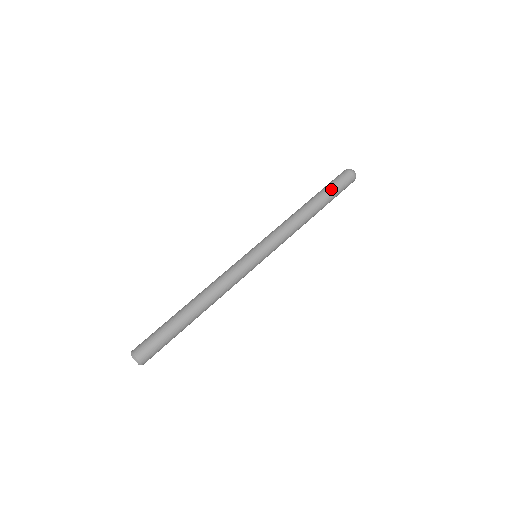
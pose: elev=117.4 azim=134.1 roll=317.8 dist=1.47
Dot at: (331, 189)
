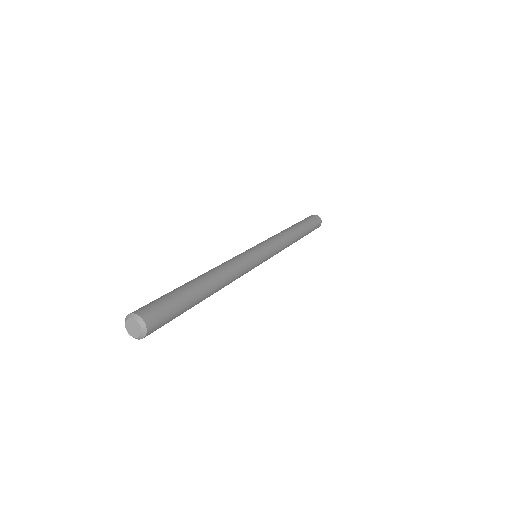
Dot at: (303, 220)
